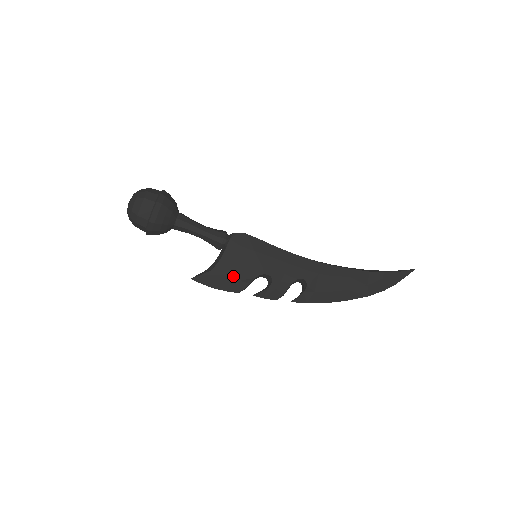
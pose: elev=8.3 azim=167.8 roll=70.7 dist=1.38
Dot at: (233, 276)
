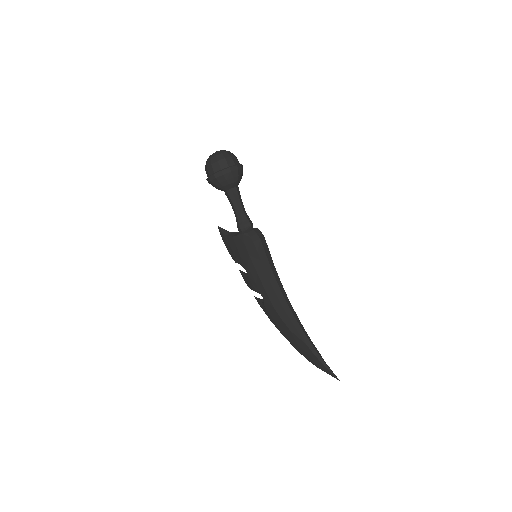
Dot at: (233, 251)
